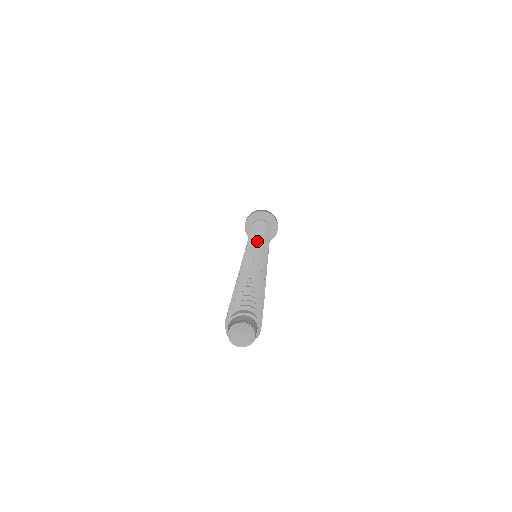
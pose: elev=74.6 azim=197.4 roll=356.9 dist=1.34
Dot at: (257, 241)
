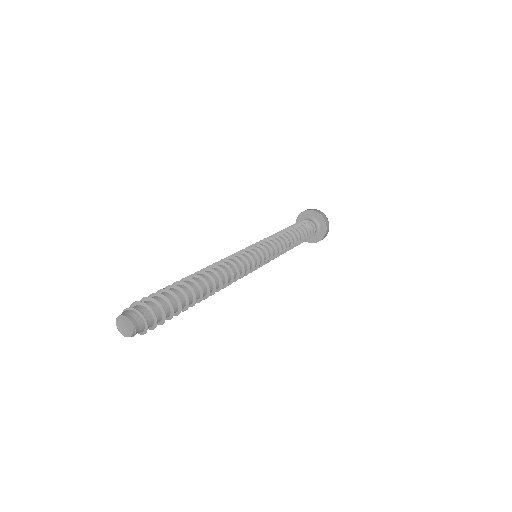
Dot at: (269, 245)
